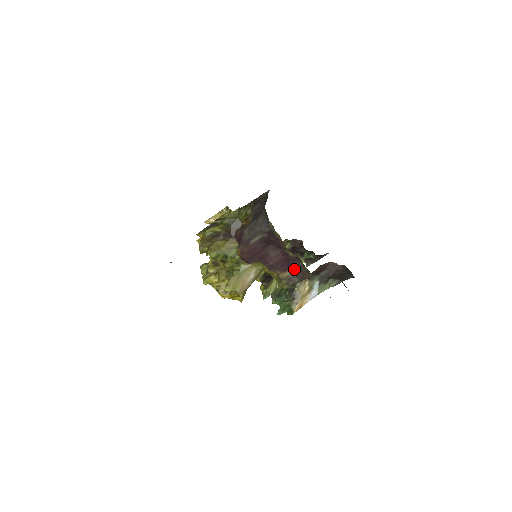
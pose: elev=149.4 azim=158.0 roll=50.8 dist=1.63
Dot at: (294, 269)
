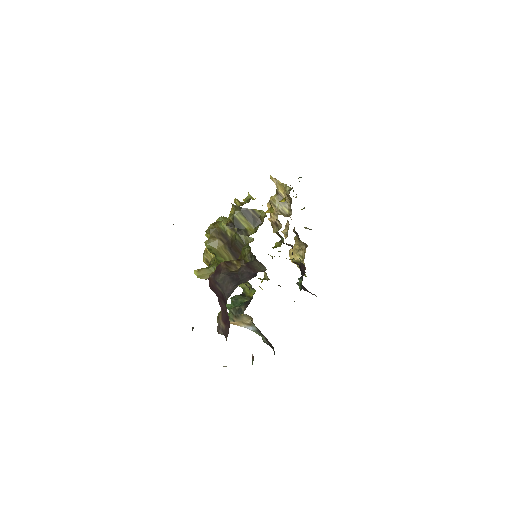
Dot at: (225, 328)
